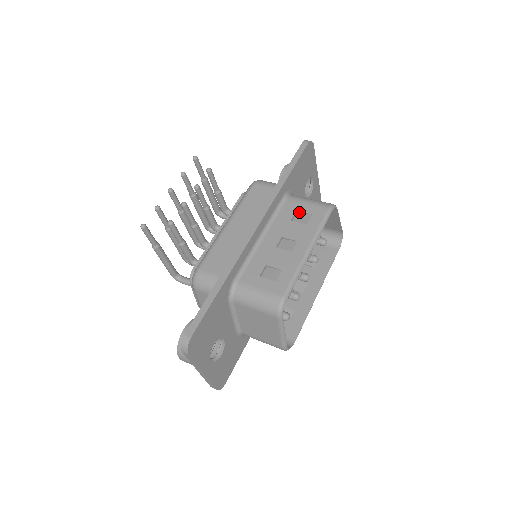
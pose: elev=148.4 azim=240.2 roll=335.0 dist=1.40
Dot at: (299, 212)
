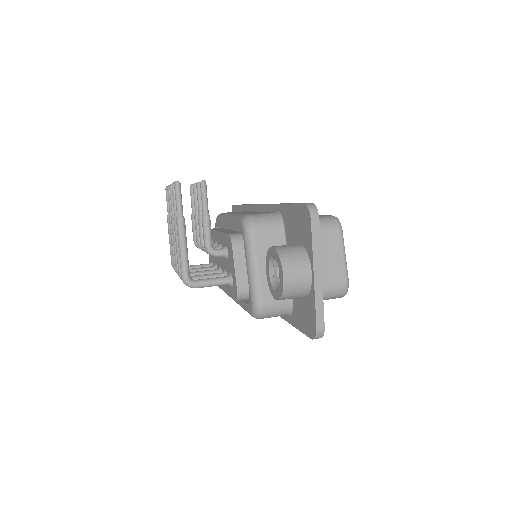
Dot at: occluded
